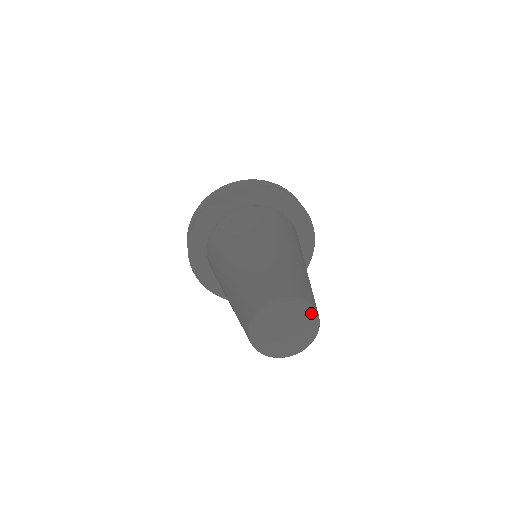
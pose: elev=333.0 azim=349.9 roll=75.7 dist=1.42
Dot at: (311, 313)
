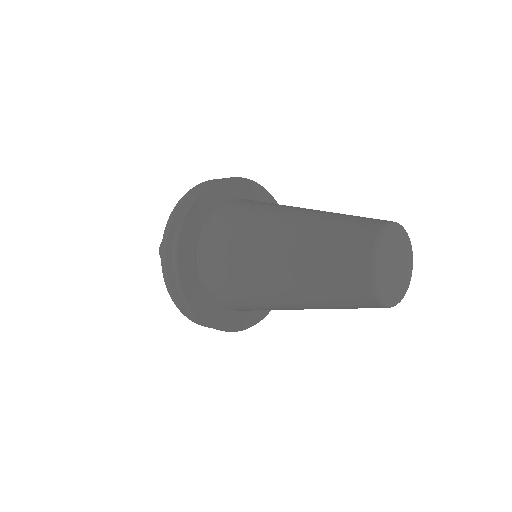
Dot at: (405, 234)
